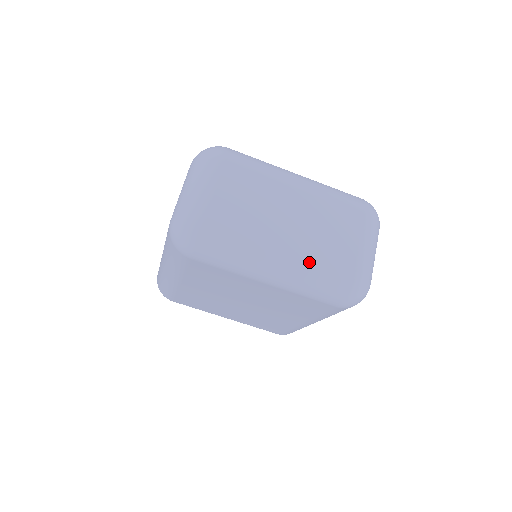
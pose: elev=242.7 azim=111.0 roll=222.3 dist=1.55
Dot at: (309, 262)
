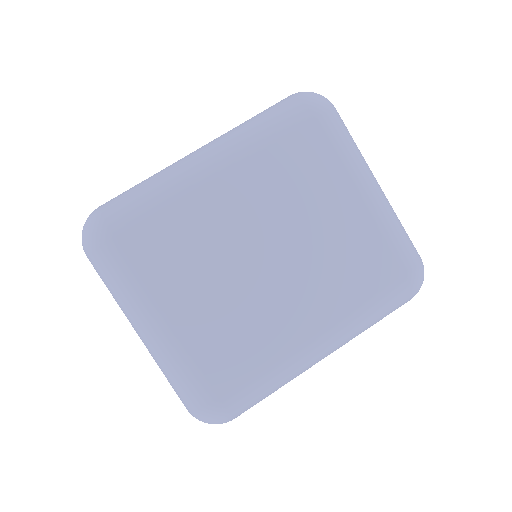
Dot at: occluded
